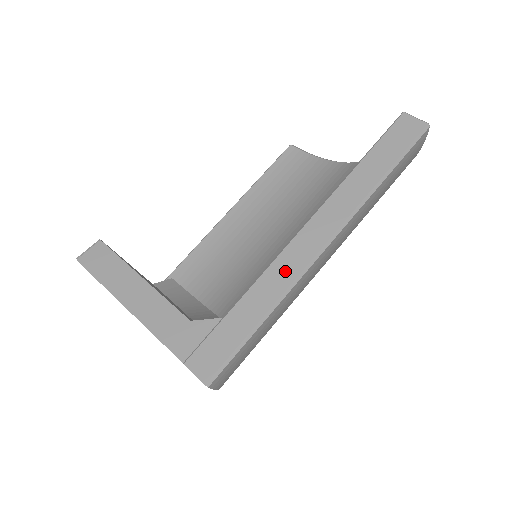
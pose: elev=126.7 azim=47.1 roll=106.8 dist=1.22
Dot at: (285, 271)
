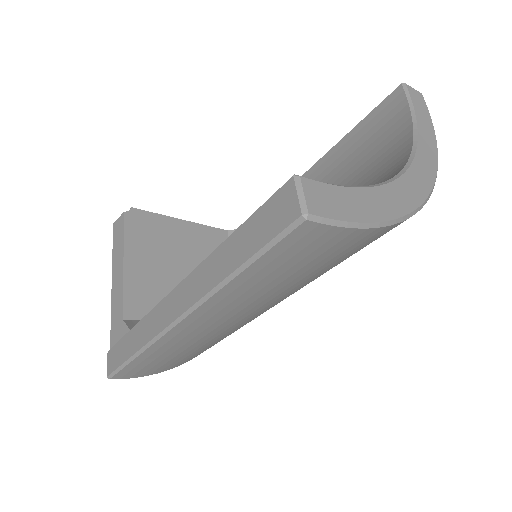
Dot at: (152, 325)
